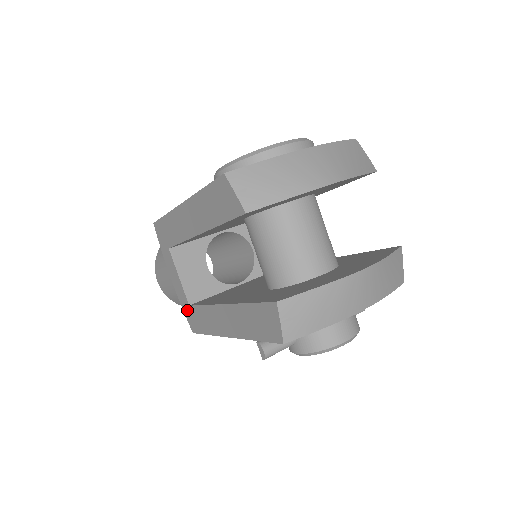
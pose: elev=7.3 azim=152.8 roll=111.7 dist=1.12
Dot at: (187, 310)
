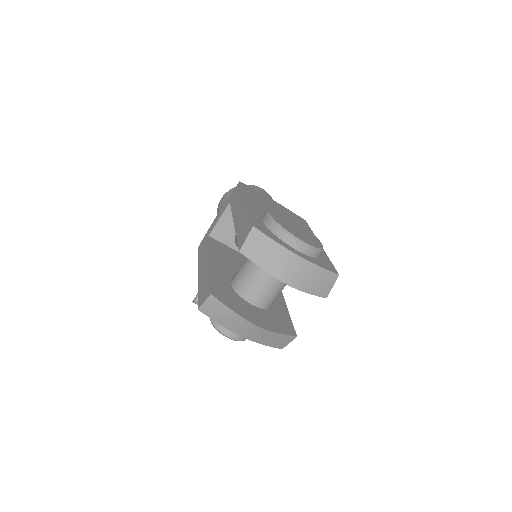
Dot at: (207, 235)
